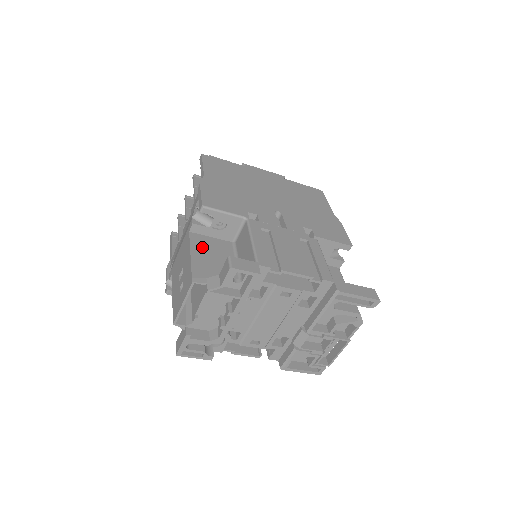
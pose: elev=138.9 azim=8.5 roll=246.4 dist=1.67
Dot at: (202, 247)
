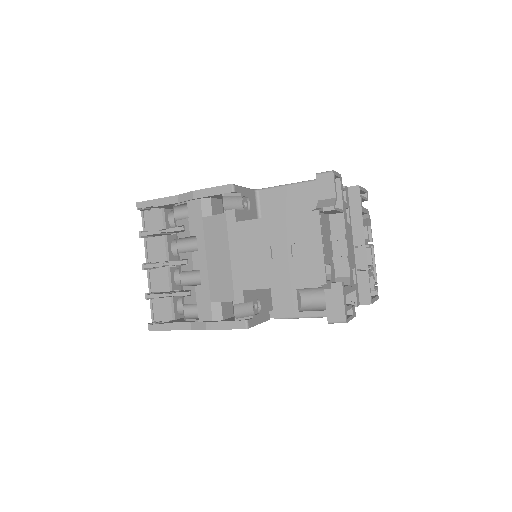
Dot at: occluded
